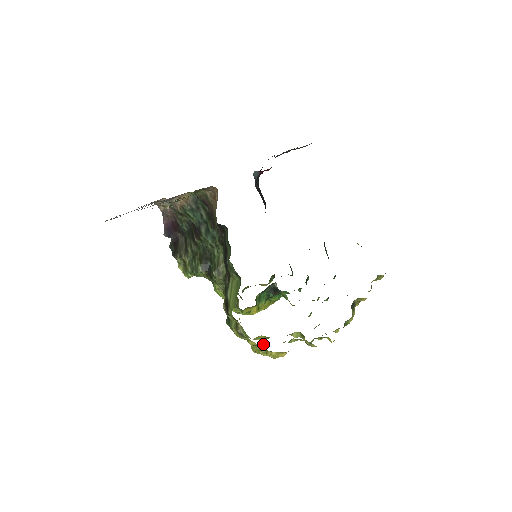
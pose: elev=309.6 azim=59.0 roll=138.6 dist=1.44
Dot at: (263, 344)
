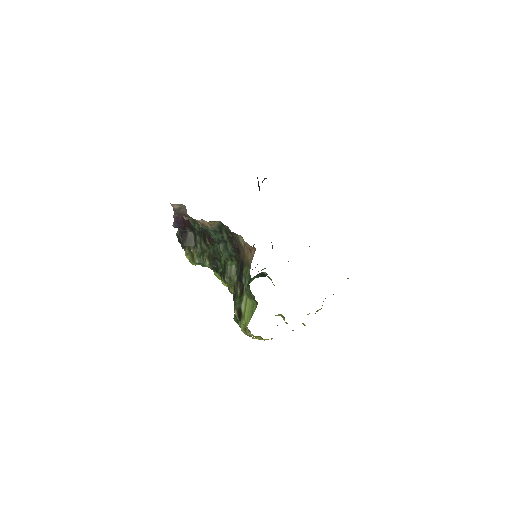
Dot at: occluded
